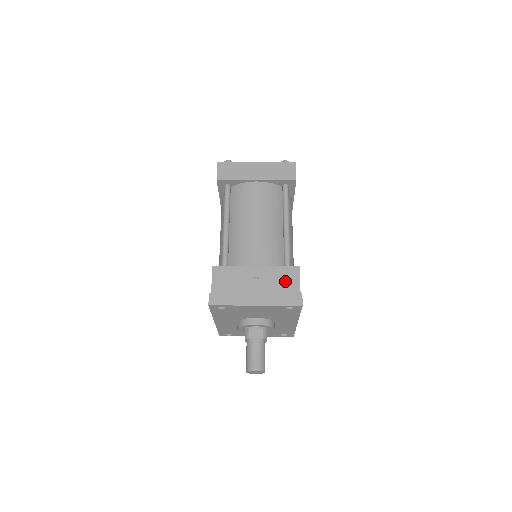
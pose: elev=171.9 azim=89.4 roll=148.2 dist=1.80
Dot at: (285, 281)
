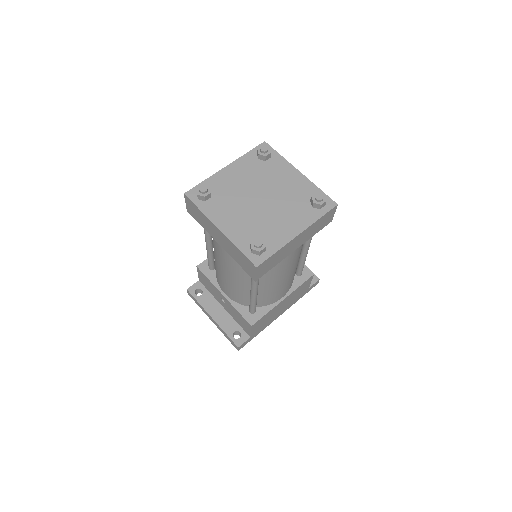
Dot at: (241, 321)
